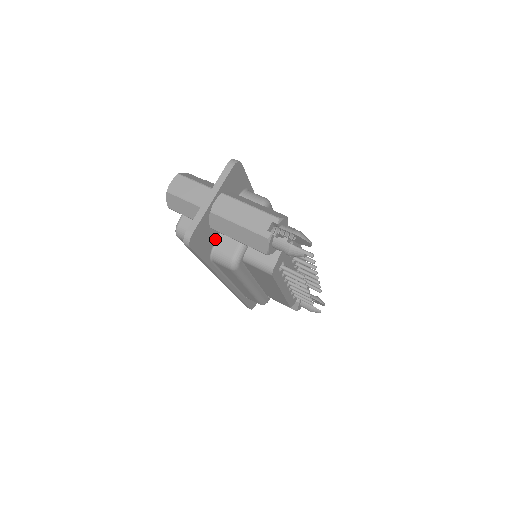
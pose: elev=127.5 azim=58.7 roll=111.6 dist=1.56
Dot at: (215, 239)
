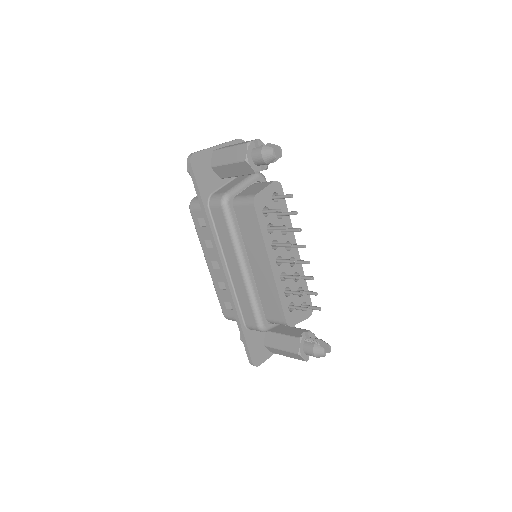
Dot at: (215, 189)
